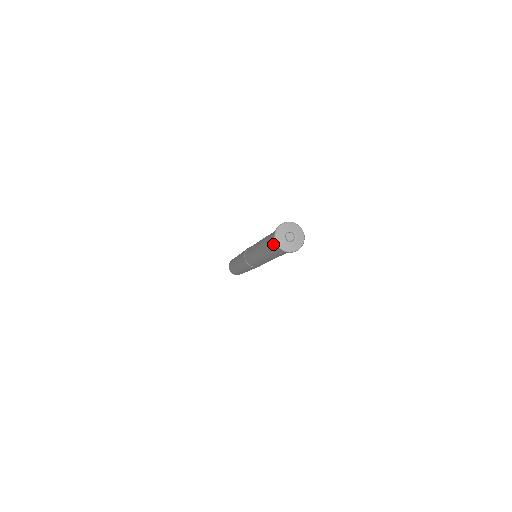
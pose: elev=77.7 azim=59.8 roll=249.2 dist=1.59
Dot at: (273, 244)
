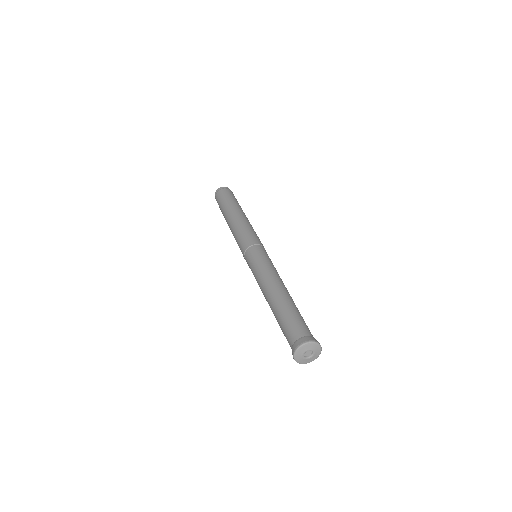
Dot at: (289, 342)
